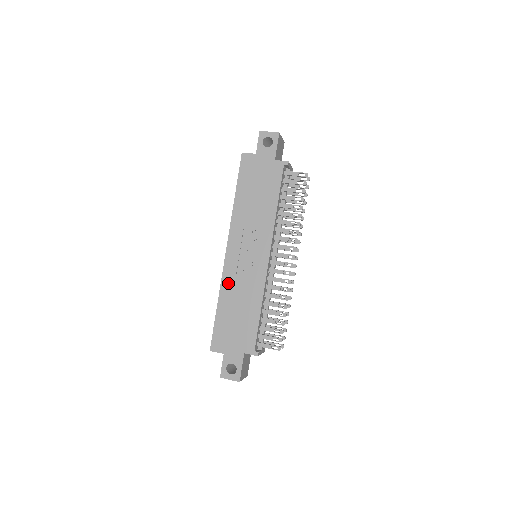
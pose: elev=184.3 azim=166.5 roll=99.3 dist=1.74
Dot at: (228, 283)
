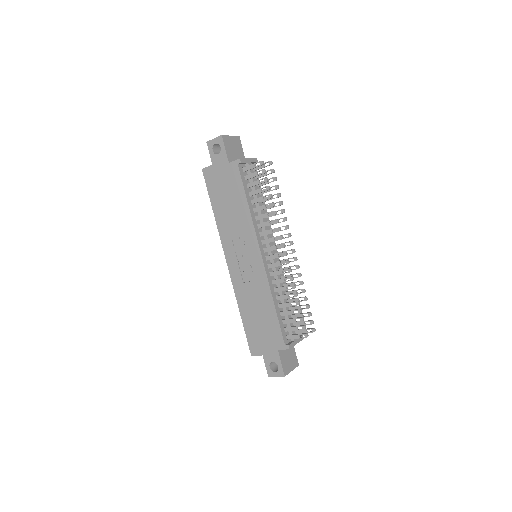
Dot at: (240, 292)
